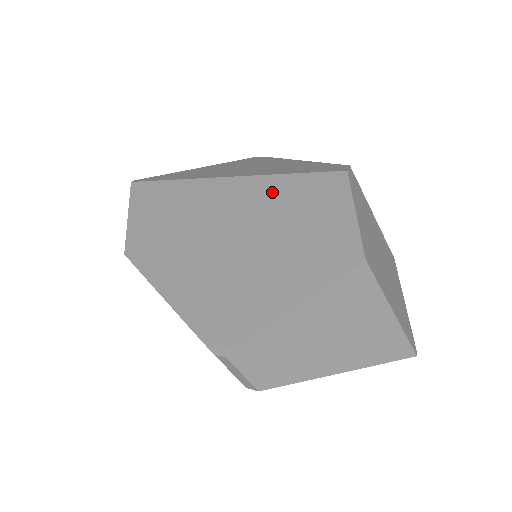
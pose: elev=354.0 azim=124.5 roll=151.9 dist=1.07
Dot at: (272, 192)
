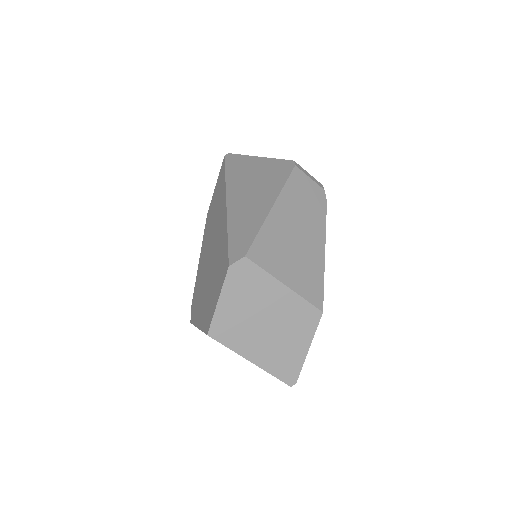
Dot at: (222, 242)
